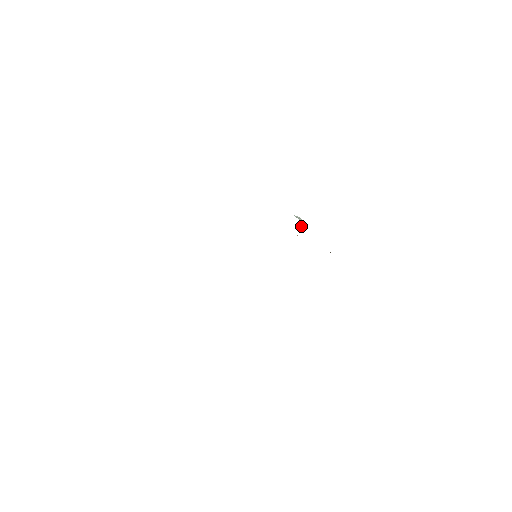
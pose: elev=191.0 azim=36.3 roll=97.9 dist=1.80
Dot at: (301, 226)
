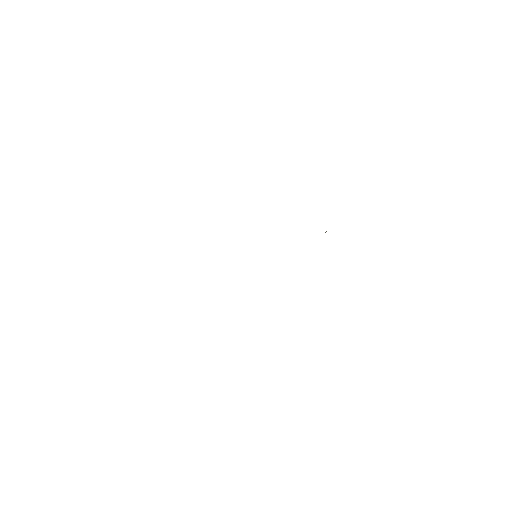
Dot at: occluded
